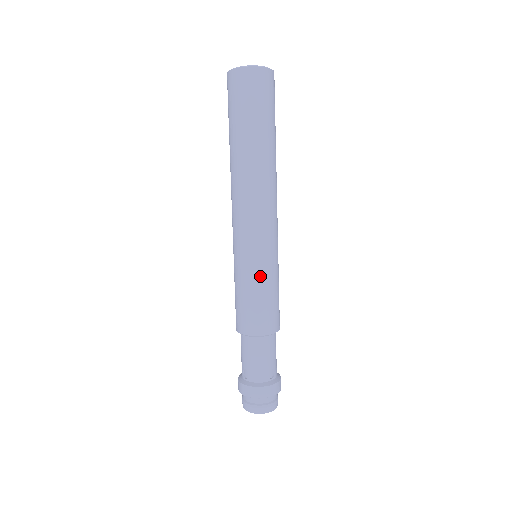
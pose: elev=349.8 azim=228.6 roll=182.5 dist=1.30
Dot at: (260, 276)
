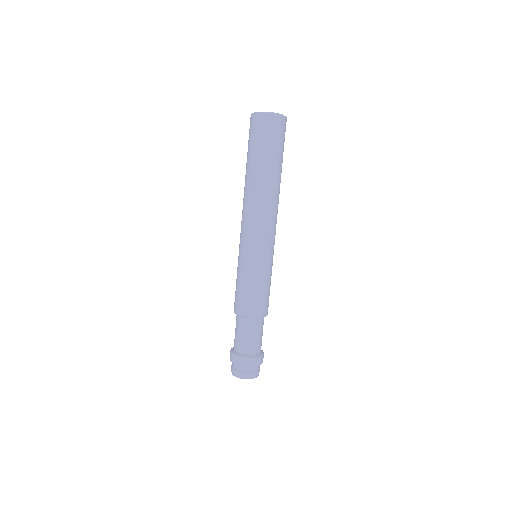
Dot at: (256, 271)
